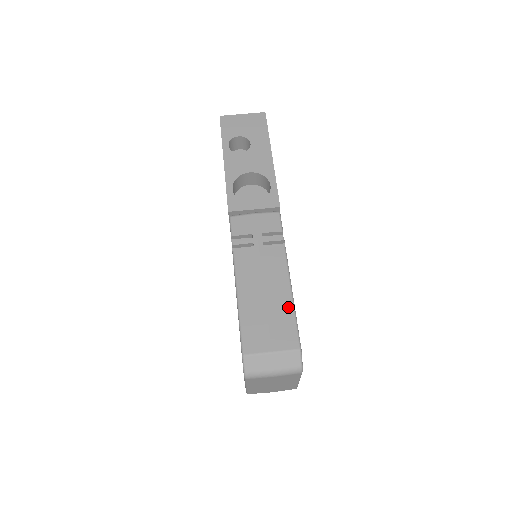
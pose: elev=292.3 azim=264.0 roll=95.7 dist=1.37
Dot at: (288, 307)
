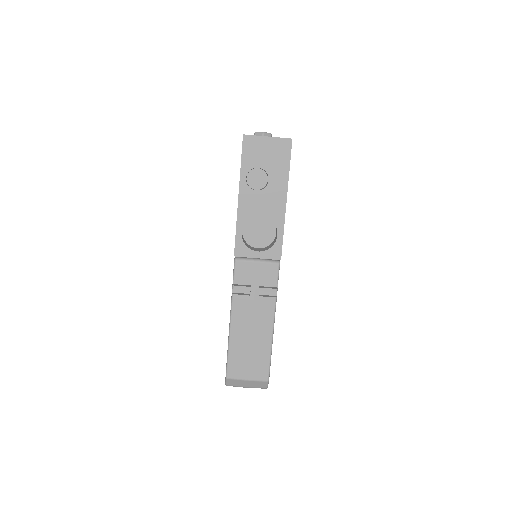
Dot at: (267, 350)
